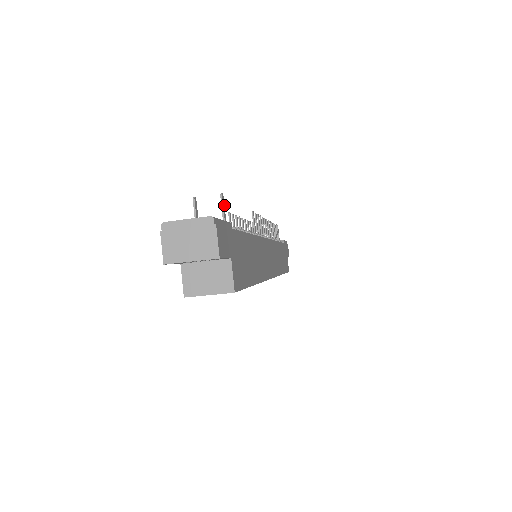
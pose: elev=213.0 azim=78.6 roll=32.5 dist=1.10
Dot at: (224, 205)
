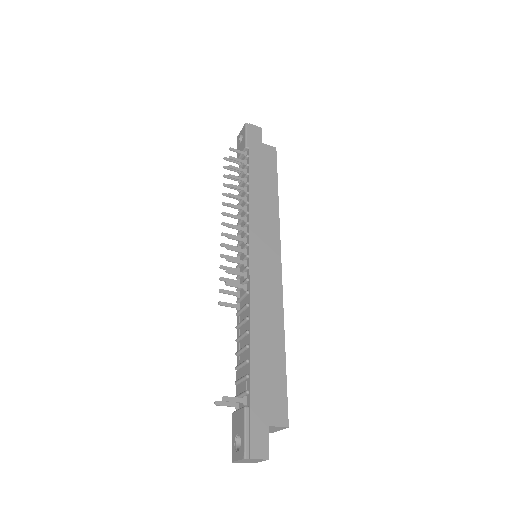
Dot at: (230, 397)
